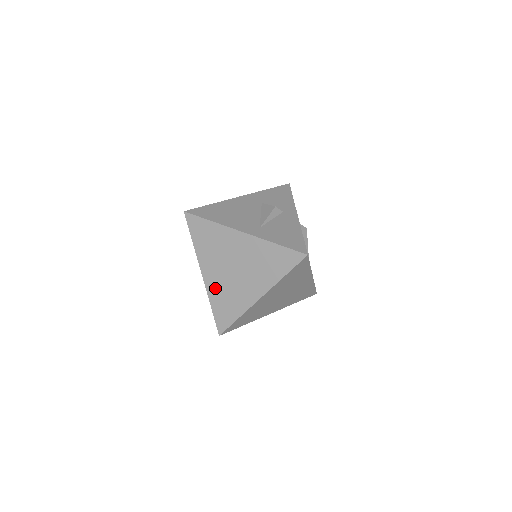
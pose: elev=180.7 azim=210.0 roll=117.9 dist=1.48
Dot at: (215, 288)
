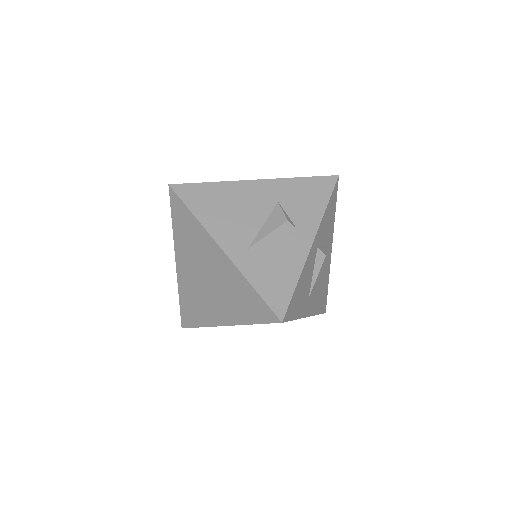
Dot at: (185, 284)
